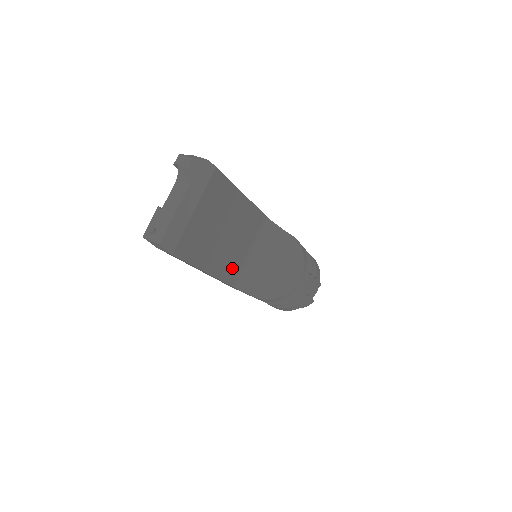
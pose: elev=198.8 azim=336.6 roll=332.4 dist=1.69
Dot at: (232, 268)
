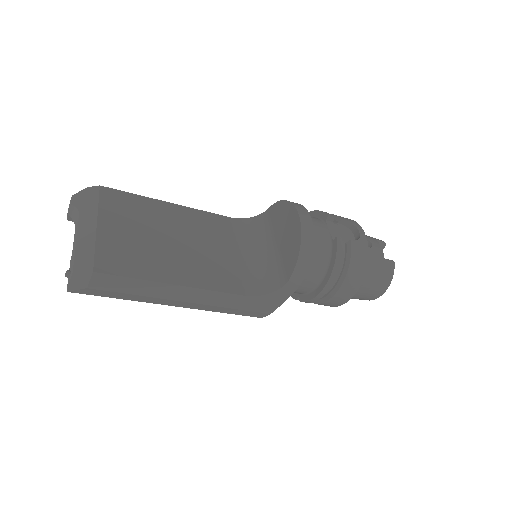
Dot at: (226, 276)
